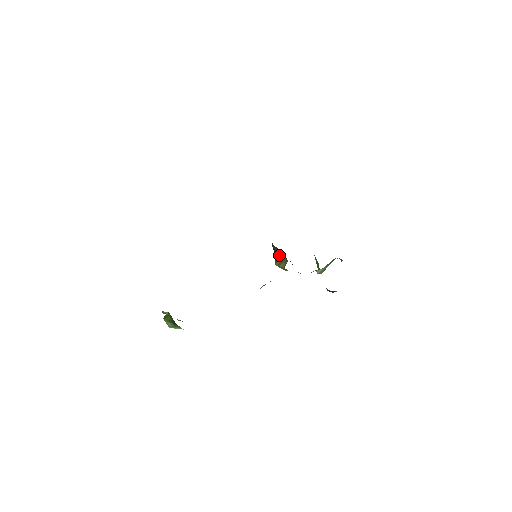
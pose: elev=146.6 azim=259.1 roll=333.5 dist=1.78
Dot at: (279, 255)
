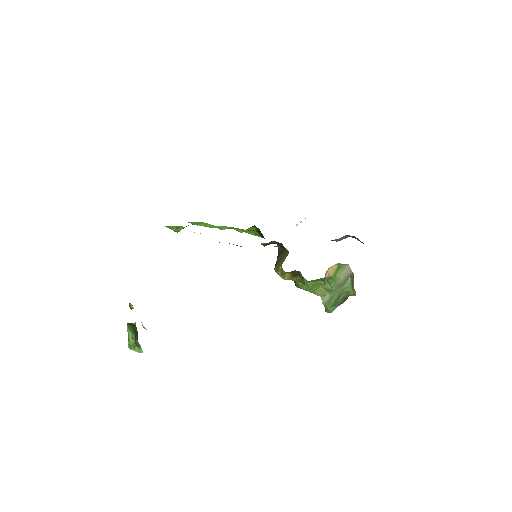
Dot at: (281, 255)
